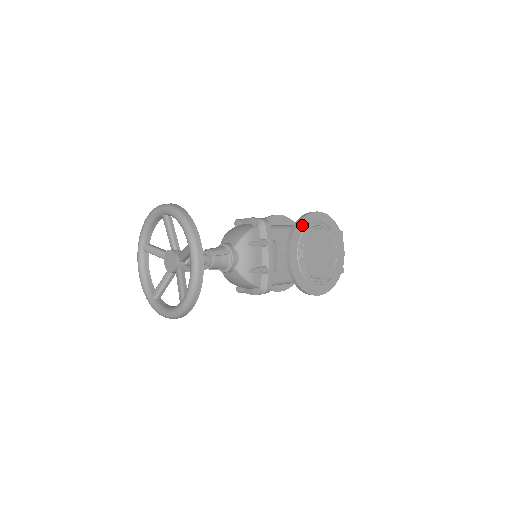
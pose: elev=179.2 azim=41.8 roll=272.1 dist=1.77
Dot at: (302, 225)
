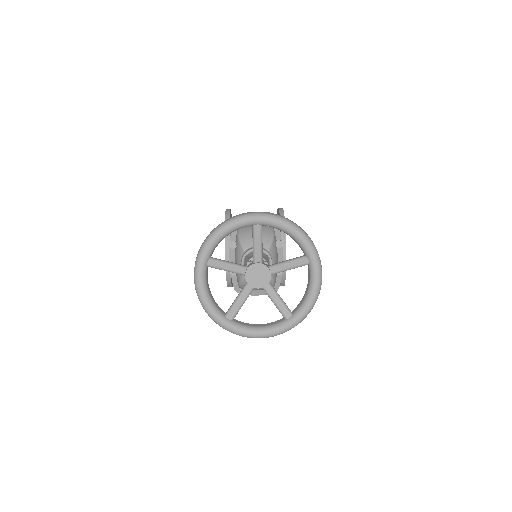
Dot at: occluded
